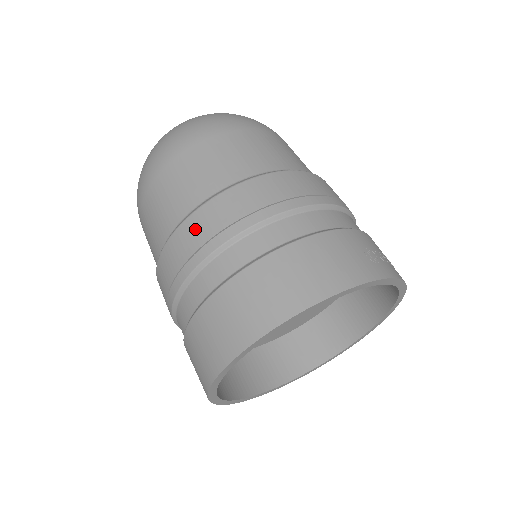
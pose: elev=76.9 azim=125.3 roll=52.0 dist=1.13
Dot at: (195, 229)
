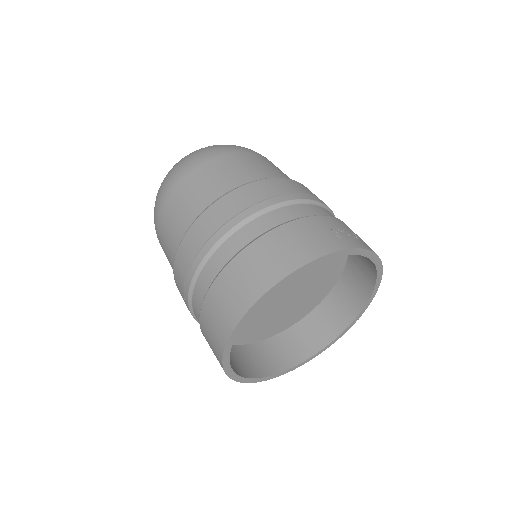
Dot at: (196, 235)
